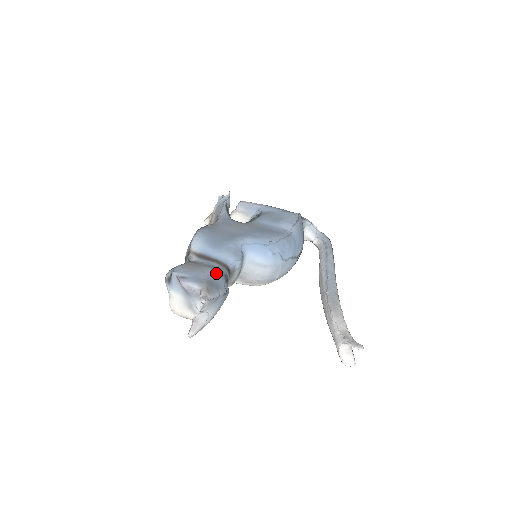
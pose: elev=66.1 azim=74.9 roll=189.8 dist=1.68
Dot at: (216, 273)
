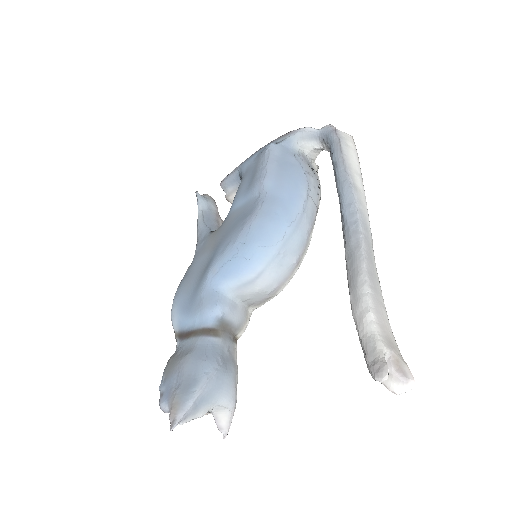
Dot at: (187, 363)
